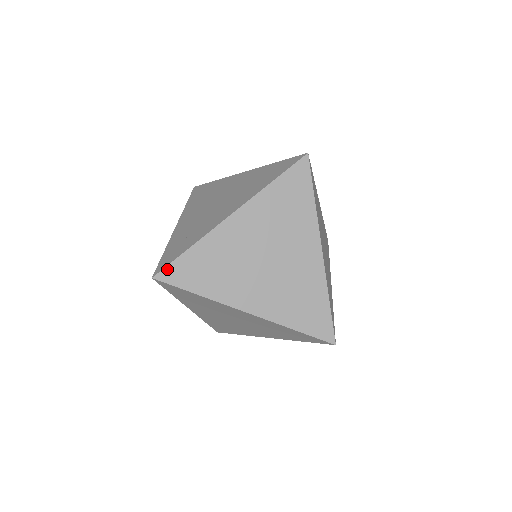
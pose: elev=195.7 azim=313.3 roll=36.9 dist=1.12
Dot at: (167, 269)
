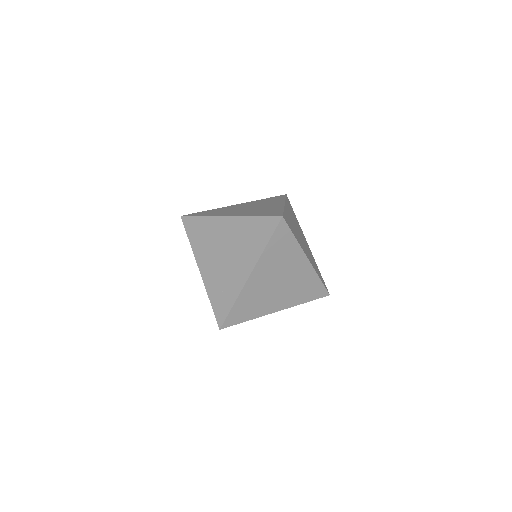
Dot at: (226, 321)
